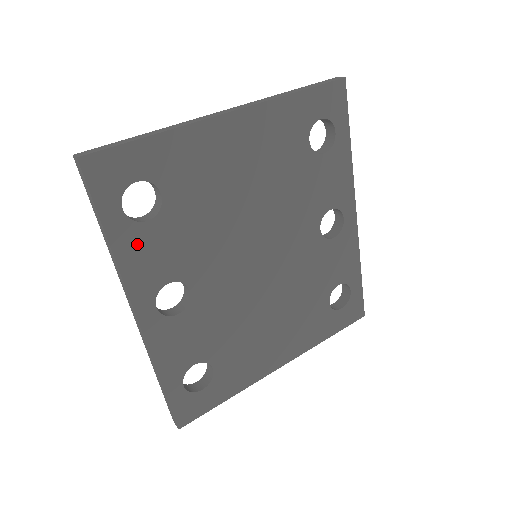
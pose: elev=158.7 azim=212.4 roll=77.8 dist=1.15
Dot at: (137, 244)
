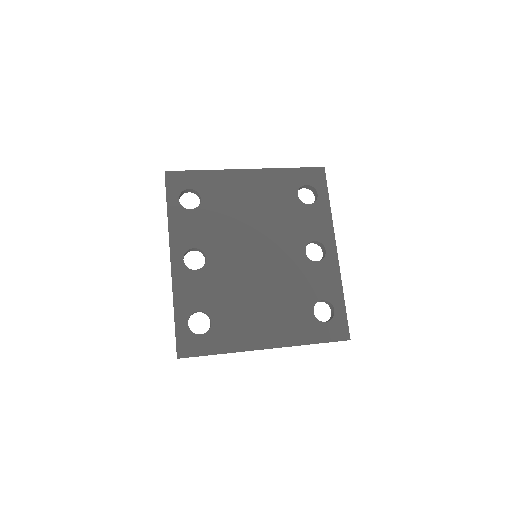
Dot at: (182, 220)
